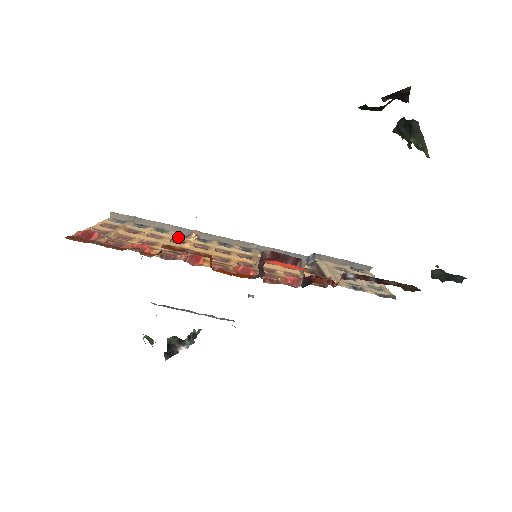
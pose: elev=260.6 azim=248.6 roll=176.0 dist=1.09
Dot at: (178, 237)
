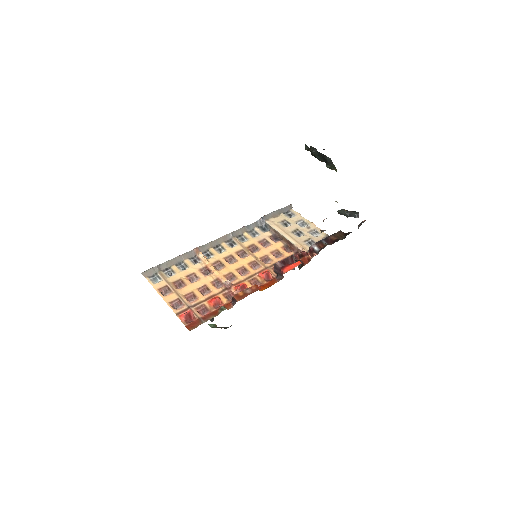
Dot at: (198, 266)
